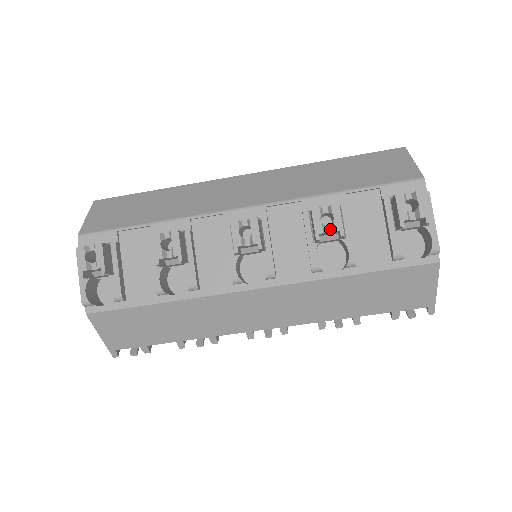
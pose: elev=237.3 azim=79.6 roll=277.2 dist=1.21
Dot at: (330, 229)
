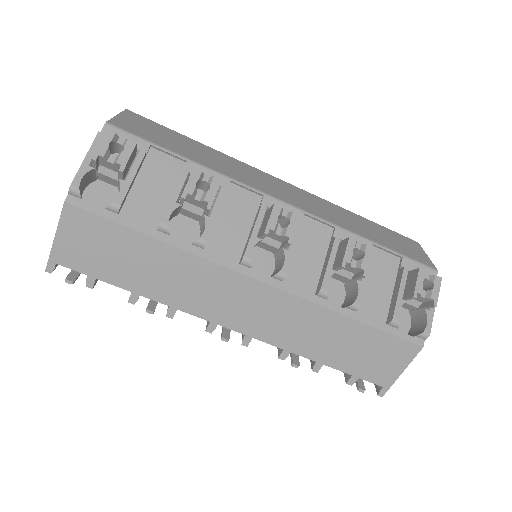
Dot at: (355, 264)
